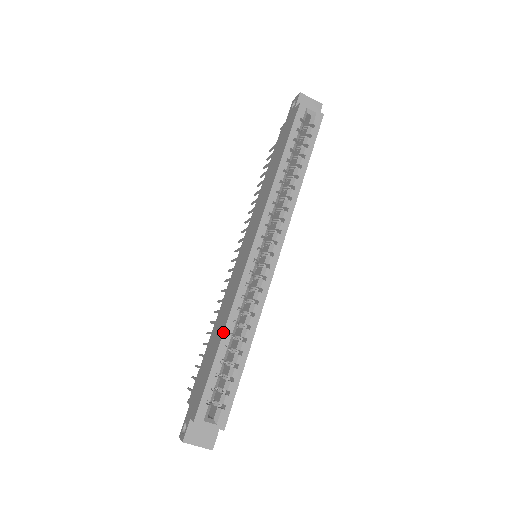
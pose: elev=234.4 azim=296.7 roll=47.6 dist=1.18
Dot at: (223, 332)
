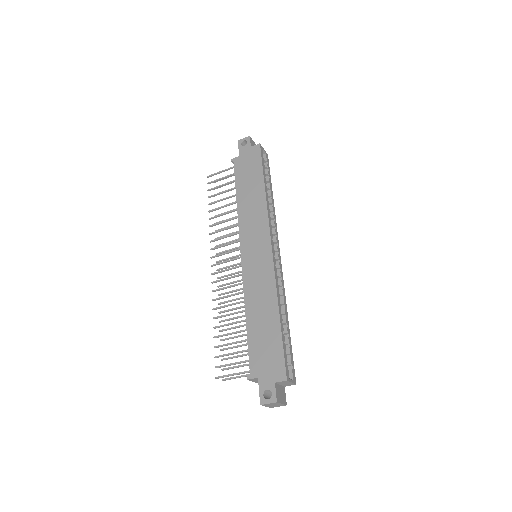
Dot at: (279, 310)
